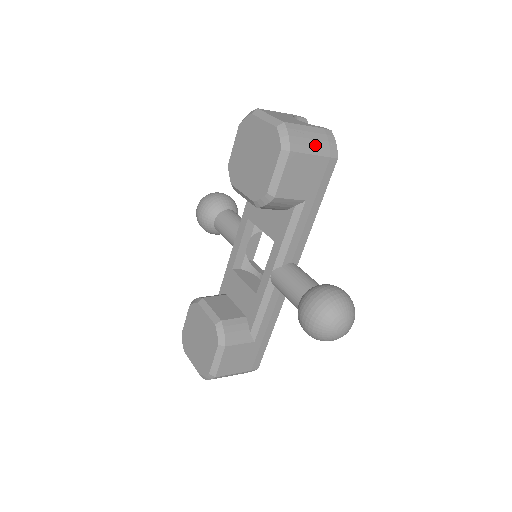
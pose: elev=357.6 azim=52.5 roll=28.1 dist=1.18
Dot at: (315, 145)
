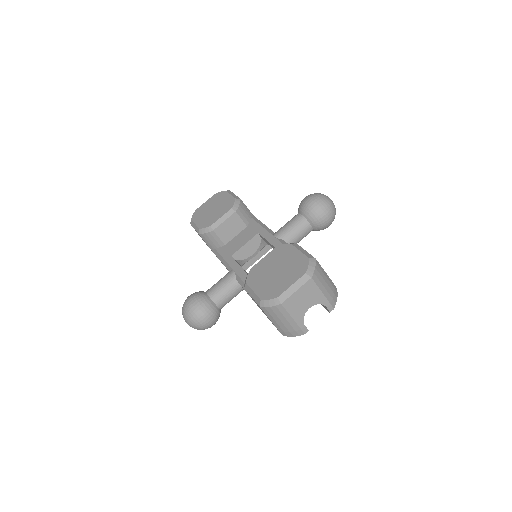
Dot at: occluded
